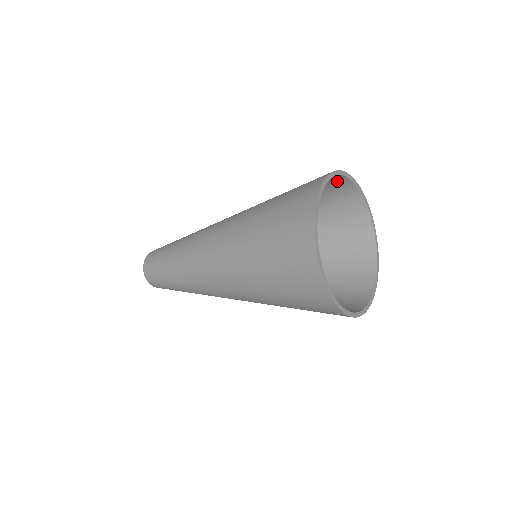
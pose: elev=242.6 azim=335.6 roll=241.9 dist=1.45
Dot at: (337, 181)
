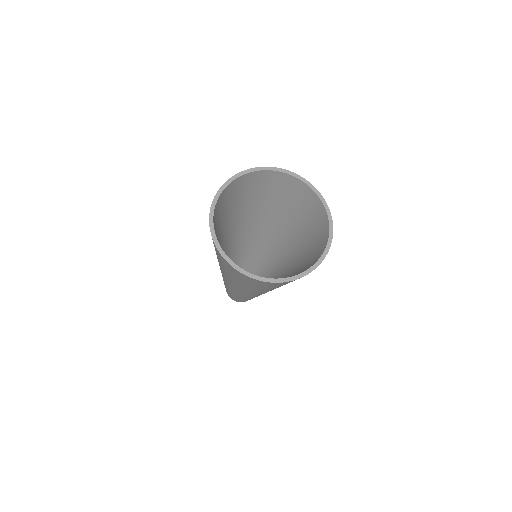
Dot at: (242, 181)
